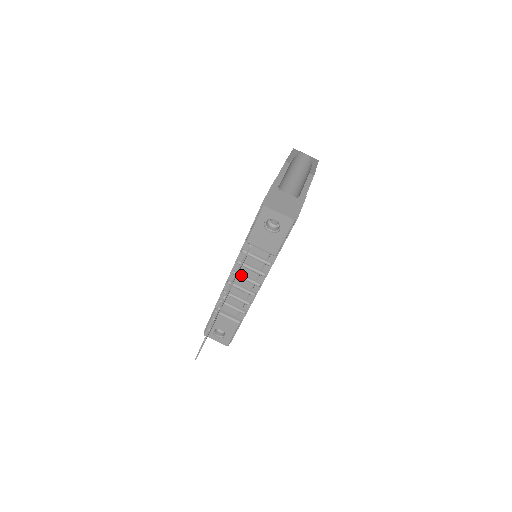
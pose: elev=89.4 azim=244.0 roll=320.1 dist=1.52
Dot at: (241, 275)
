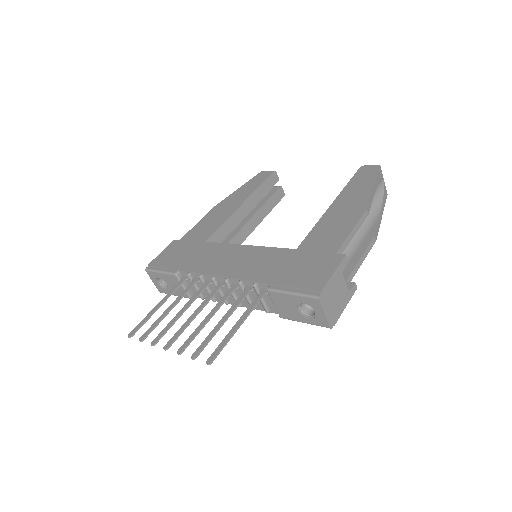
Dot at: occluded
